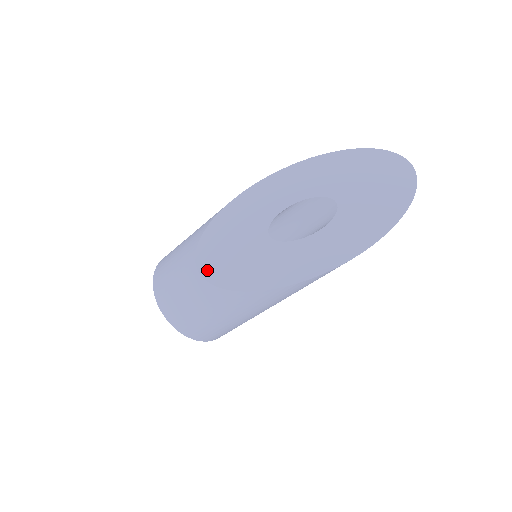
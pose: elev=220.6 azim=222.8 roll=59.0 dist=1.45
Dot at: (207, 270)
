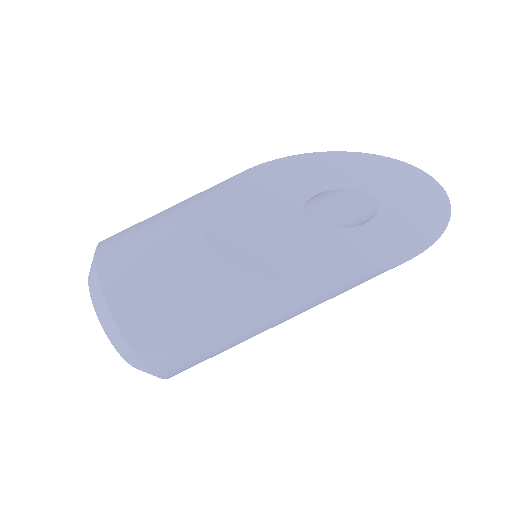
Dot at: (220, 240)
